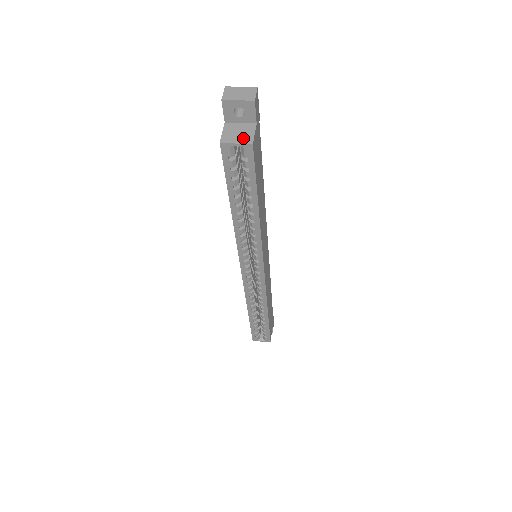
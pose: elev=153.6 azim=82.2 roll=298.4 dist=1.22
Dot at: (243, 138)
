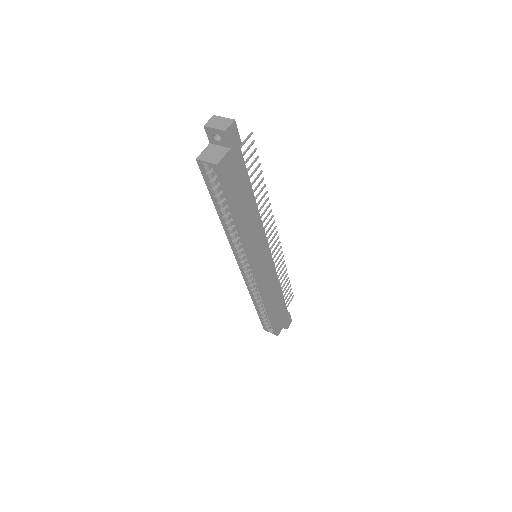
Dot at: (213, 158)
